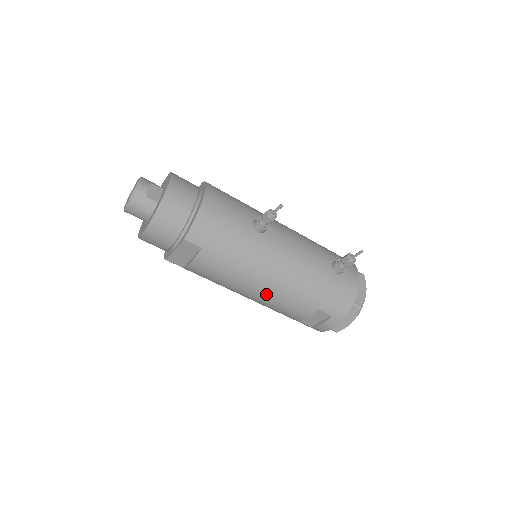
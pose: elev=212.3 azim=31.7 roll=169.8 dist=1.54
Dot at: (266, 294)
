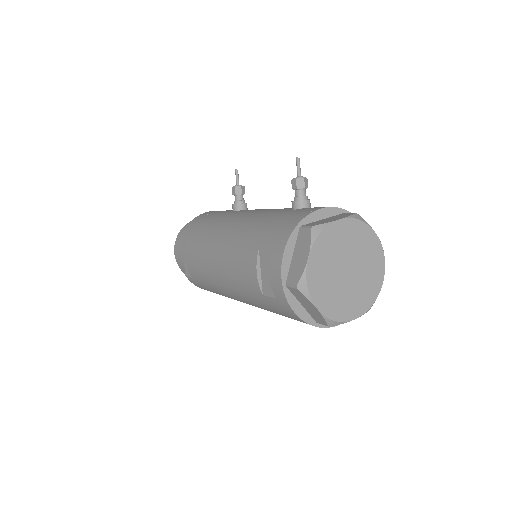
Dot at: (222, 259)
